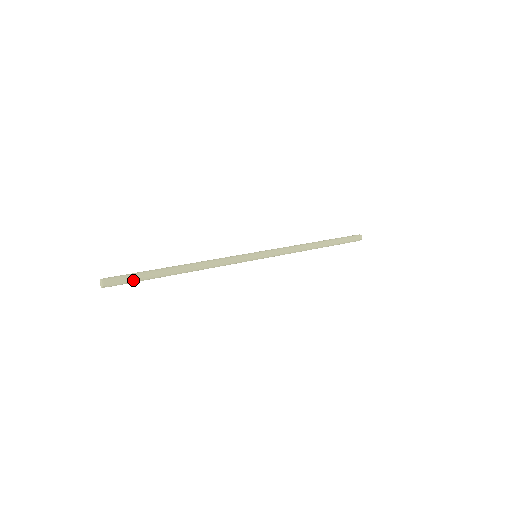
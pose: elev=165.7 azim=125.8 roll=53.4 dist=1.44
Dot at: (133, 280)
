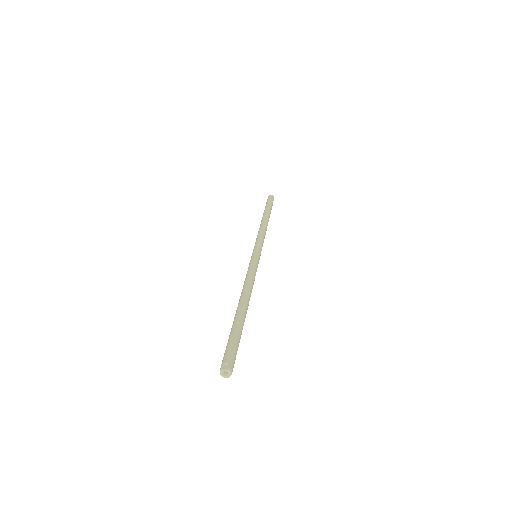
Dot at: (237, 350)
